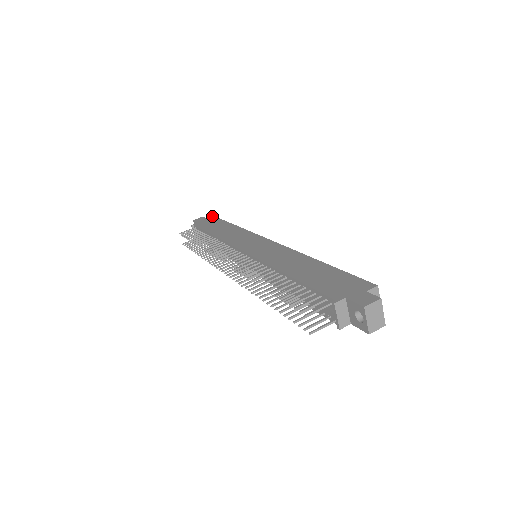
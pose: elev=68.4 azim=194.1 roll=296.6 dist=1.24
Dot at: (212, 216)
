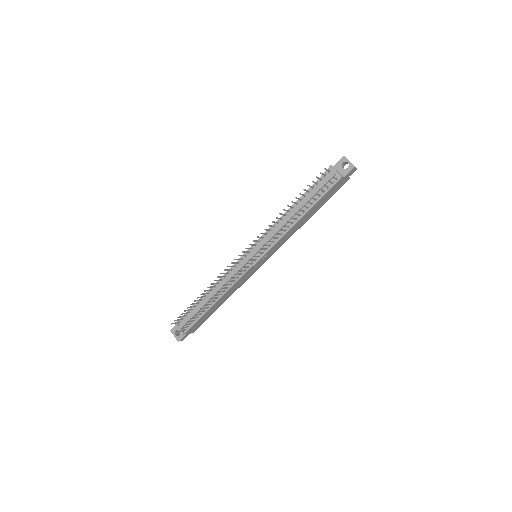
Dot at: occluded
